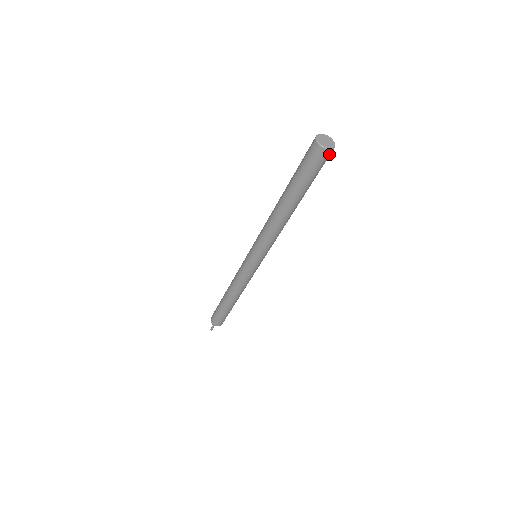
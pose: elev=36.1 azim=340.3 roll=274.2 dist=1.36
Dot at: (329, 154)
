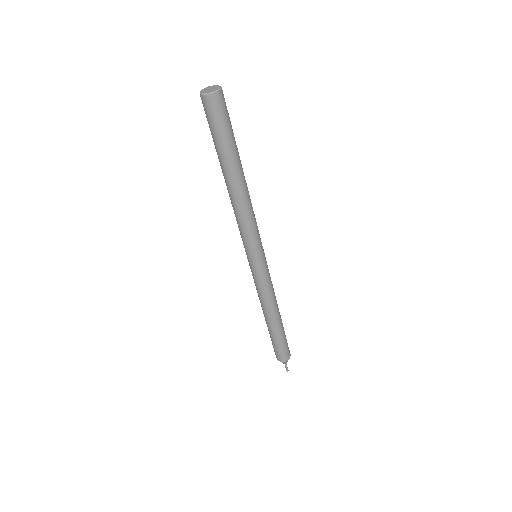
Dot at: (214, 101)
